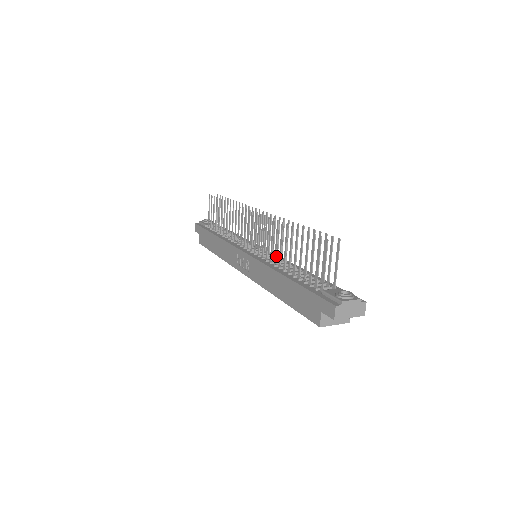
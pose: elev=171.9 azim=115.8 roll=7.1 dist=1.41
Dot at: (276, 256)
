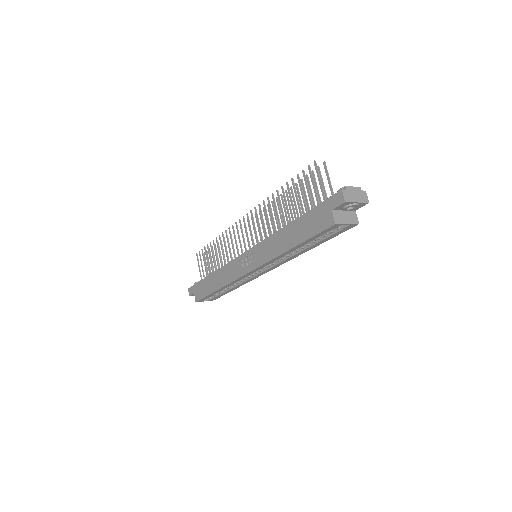
Dot at: (275, 227)
